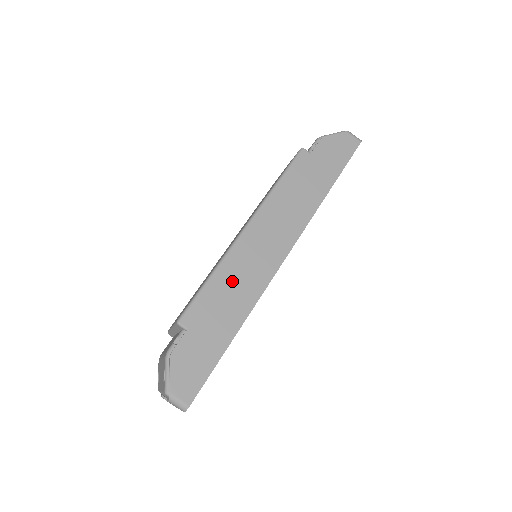
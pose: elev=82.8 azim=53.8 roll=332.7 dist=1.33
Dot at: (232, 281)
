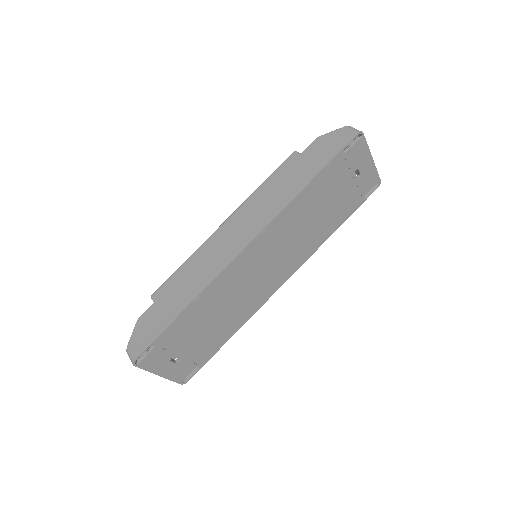
Dot at: (197, 266)
